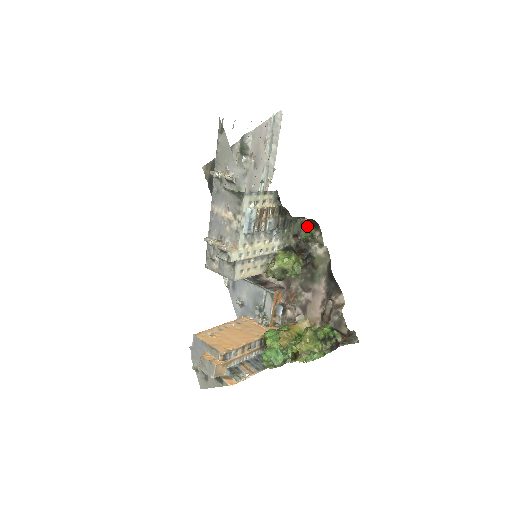
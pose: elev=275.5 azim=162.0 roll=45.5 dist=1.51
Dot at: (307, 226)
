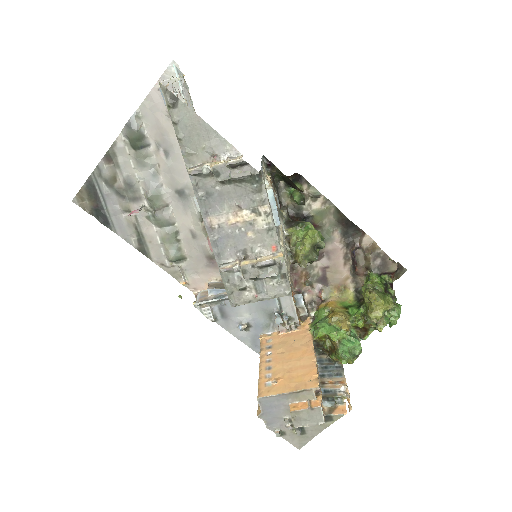
Dot at: (285, 186)
